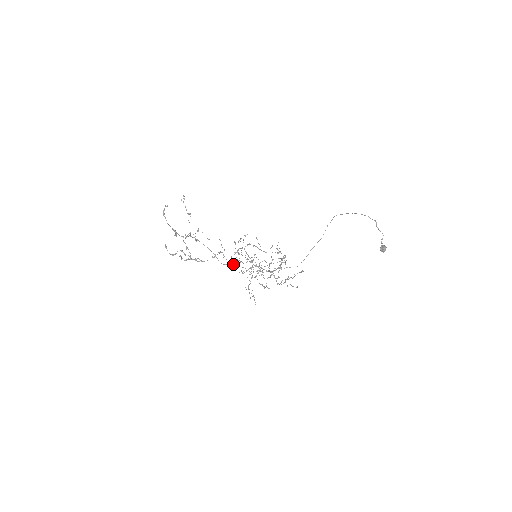
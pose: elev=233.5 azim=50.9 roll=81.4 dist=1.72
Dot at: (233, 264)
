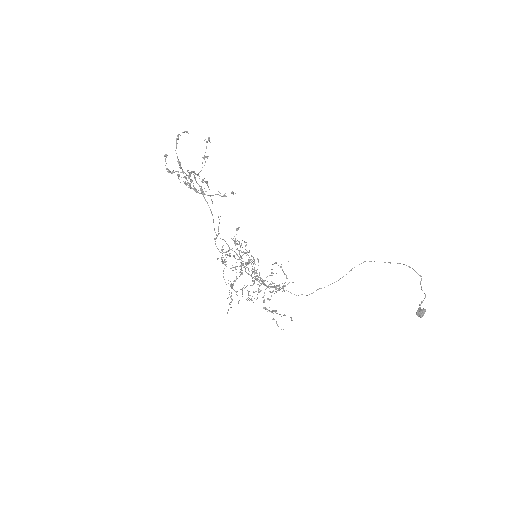
Dot at: occluded
